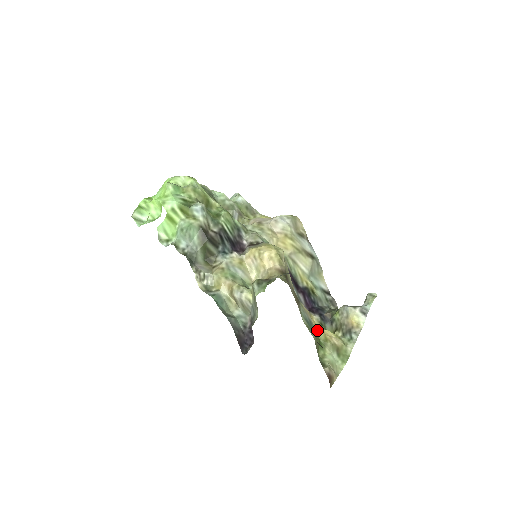
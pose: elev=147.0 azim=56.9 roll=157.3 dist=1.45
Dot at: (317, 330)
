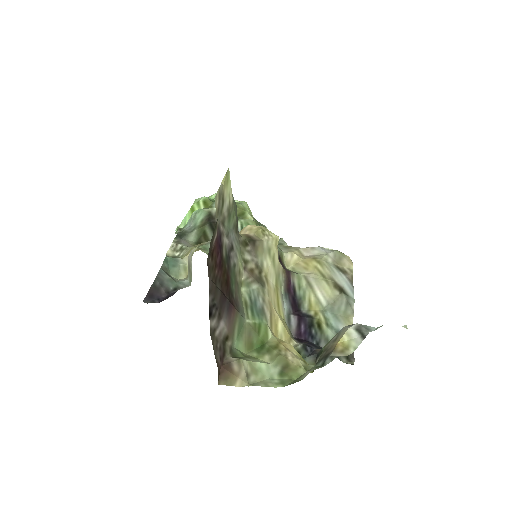
Dot at: (272, 335)
